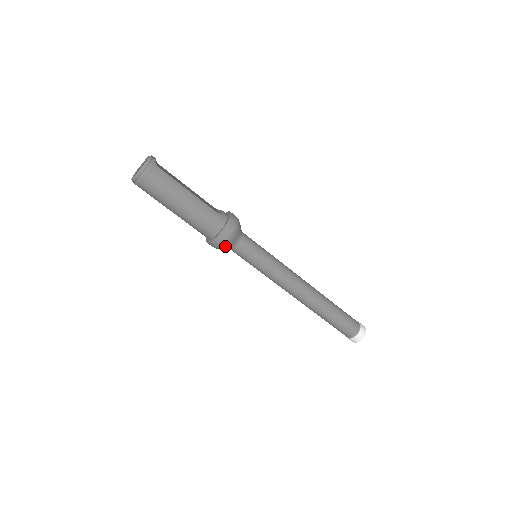
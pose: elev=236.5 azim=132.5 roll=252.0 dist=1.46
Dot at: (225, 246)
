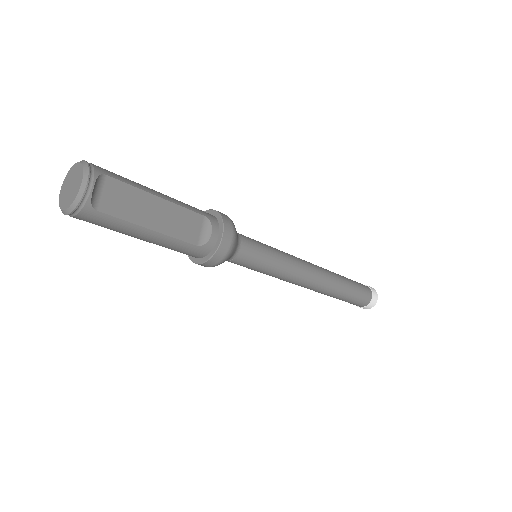
Dot at: occluded
